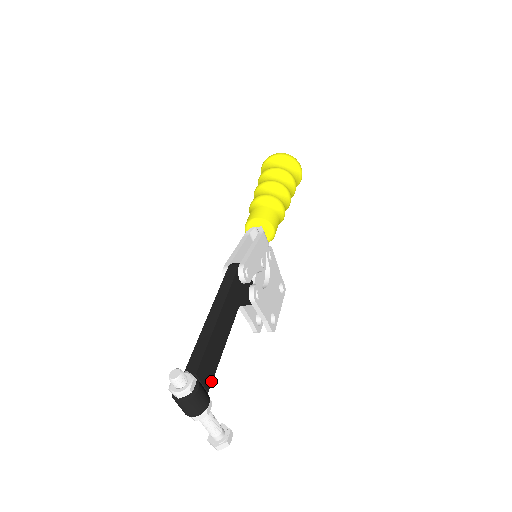
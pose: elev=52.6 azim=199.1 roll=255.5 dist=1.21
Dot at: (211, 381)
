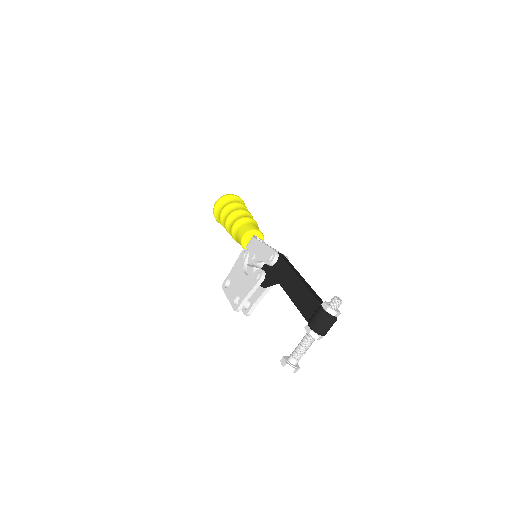
Dot at: occluded
